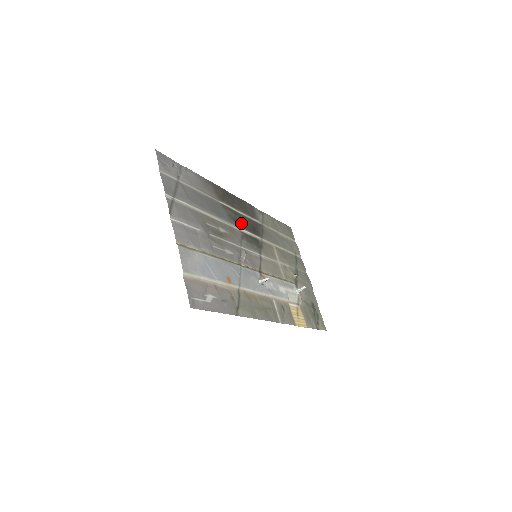
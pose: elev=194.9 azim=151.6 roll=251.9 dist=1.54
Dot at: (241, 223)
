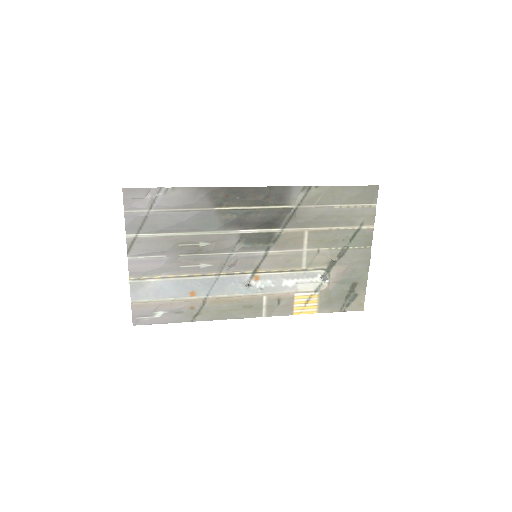
Dot at: (247, 222)
